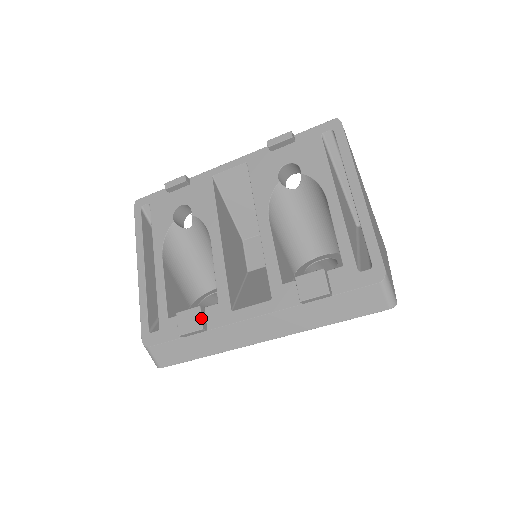
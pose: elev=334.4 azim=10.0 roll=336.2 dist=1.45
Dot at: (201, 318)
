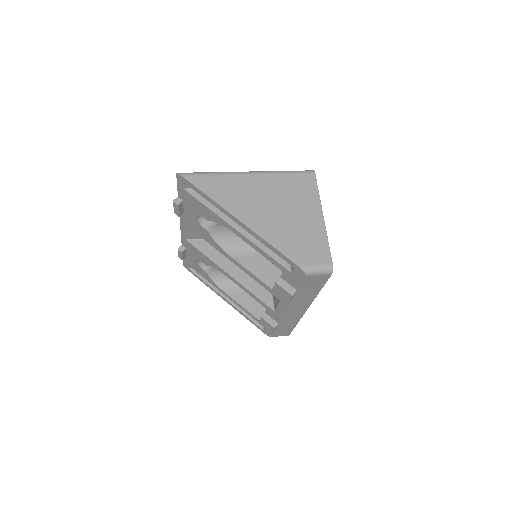
Dot at: (268, 323)
